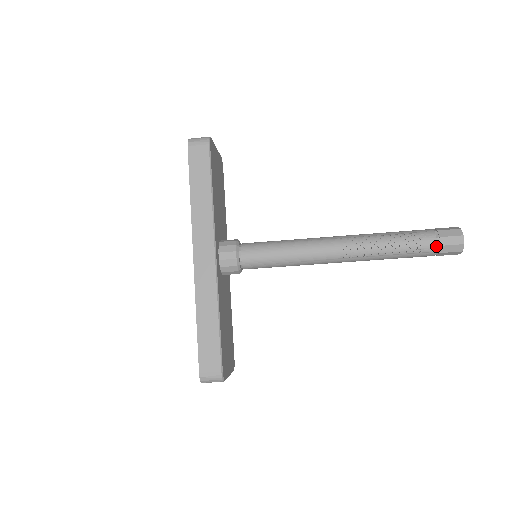
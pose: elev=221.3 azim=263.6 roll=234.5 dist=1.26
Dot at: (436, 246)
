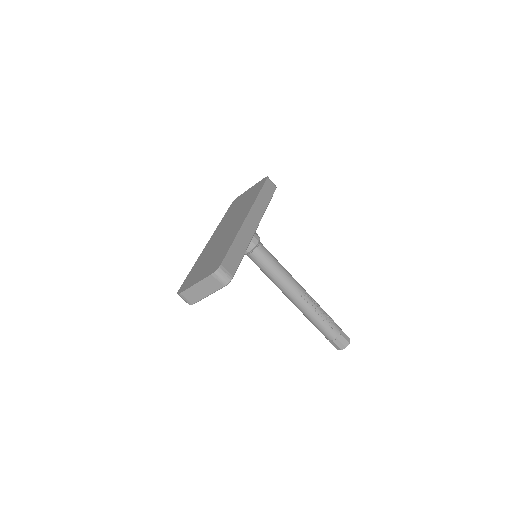
Dot at: (339, 333)
